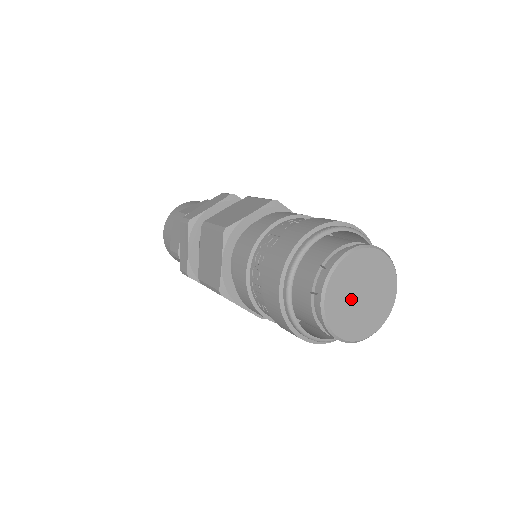
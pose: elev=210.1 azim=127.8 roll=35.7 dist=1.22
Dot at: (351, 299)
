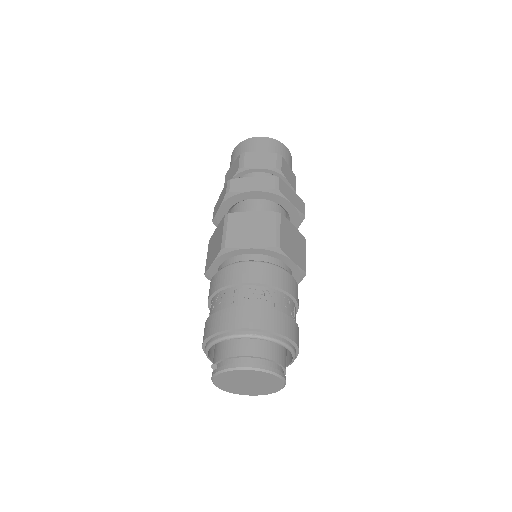
Dot at: (238, 382)
